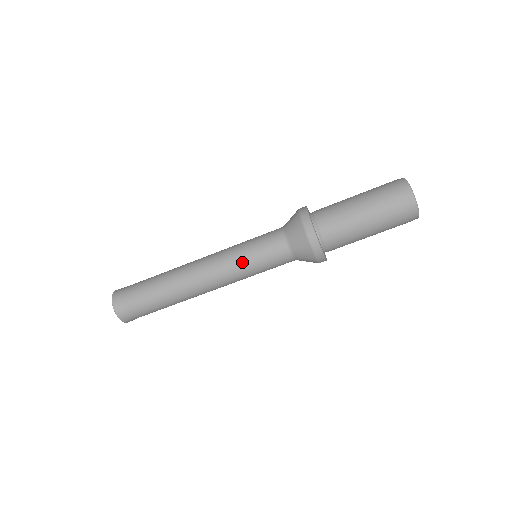
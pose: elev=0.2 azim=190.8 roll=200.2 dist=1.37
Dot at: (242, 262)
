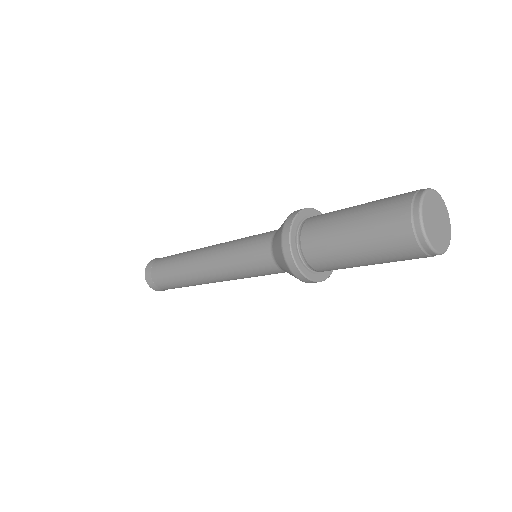
Dot at: (234, 267)
